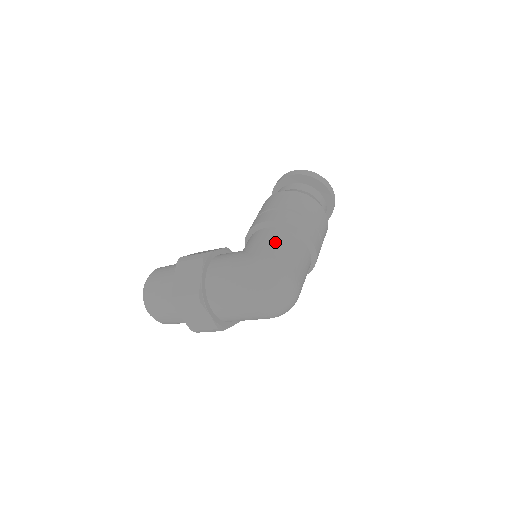
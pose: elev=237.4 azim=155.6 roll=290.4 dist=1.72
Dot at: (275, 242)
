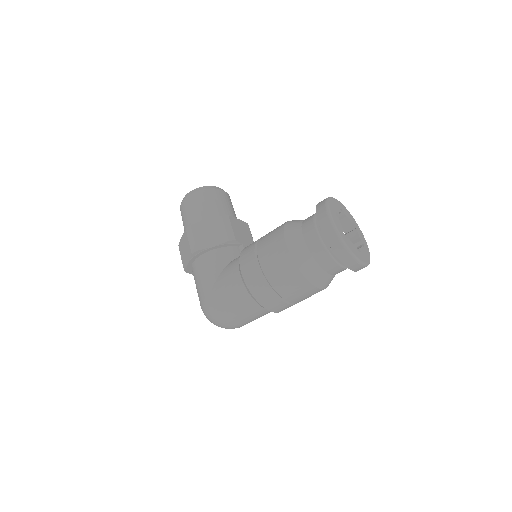
Dot at: (231, 300)
